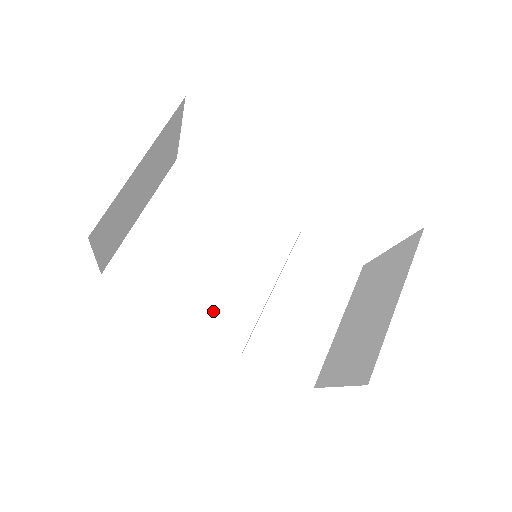
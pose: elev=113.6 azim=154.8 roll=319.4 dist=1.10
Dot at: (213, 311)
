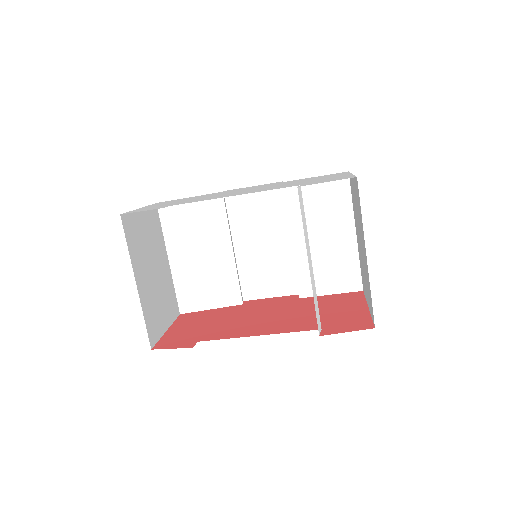
Dot at: (263, 281)
